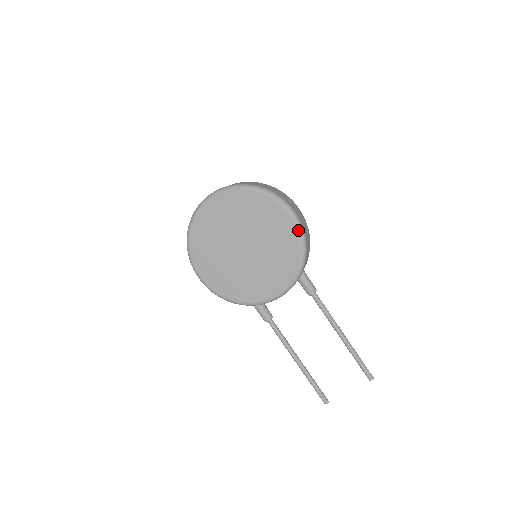
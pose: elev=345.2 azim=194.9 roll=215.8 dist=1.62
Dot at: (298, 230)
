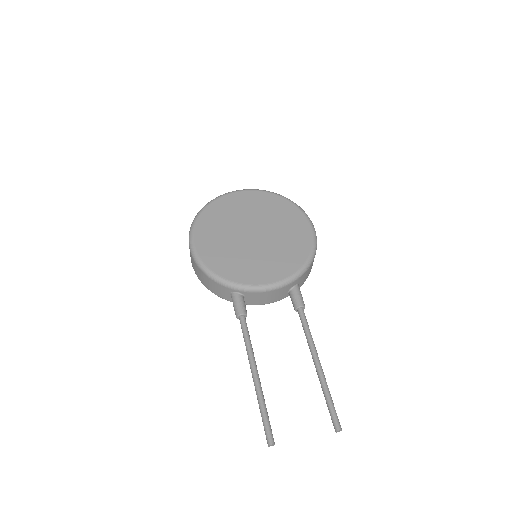
Dot at: (313, 238)
